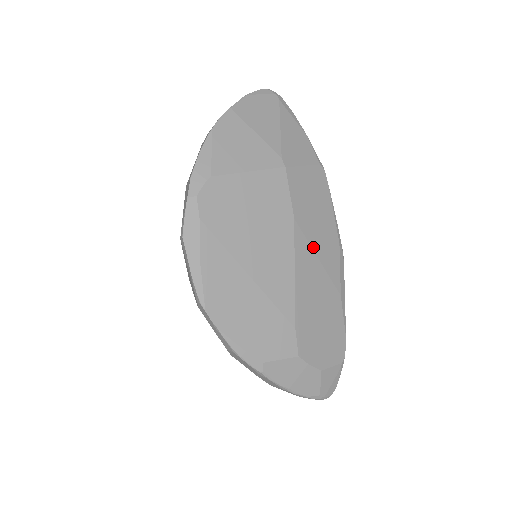
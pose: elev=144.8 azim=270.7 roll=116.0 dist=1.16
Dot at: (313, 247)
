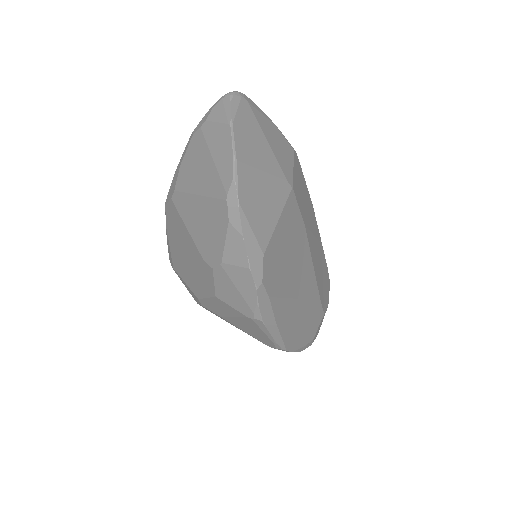
Dot at: (312, 231)
